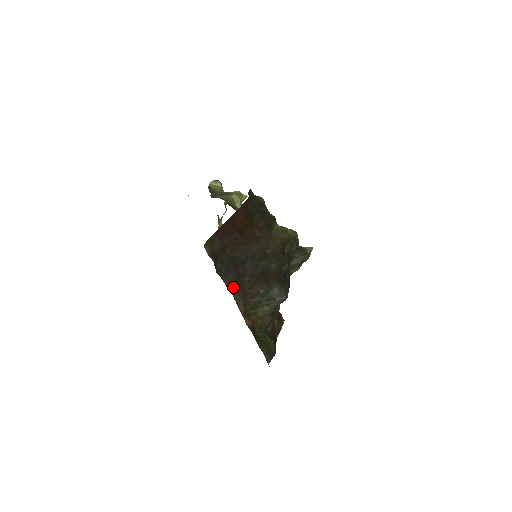
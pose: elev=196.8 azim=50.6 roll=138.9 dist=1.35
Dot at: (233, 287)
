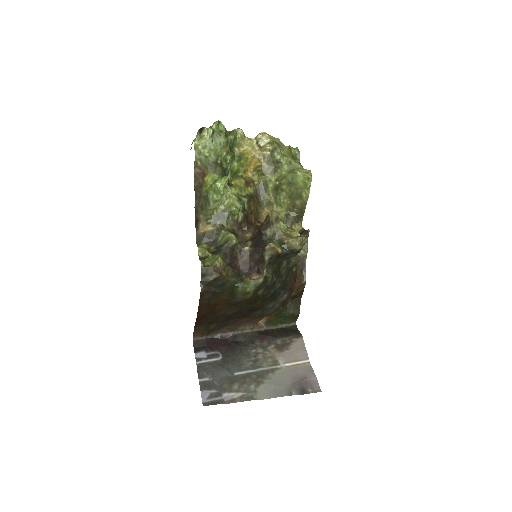
Dot at: (233, 328)
